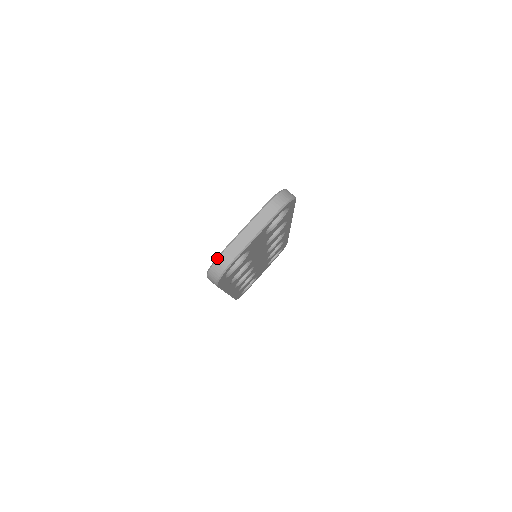
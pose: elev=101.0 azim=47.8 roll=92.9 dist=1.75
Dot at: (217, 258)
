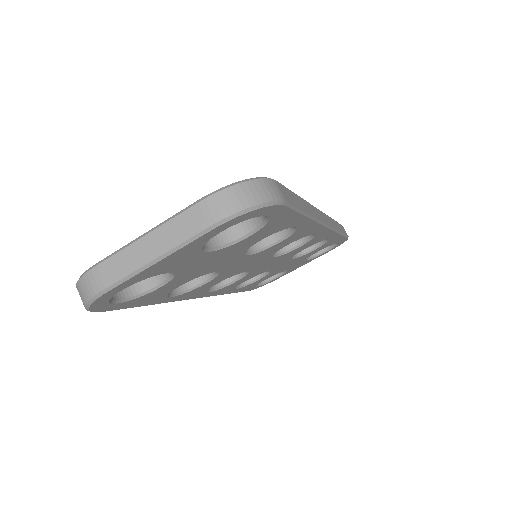
Dot at: (83, 274)
